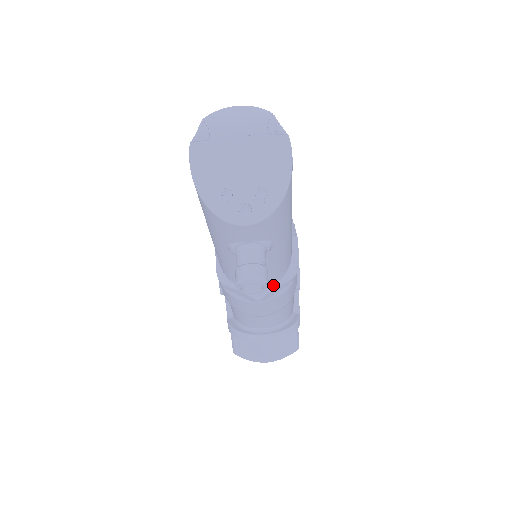
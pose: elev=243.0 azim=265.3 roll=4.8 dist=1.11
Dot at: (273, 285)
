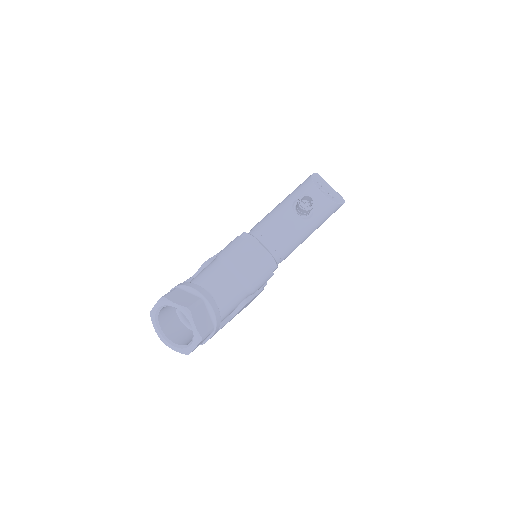
Dot at: (271, 253)
